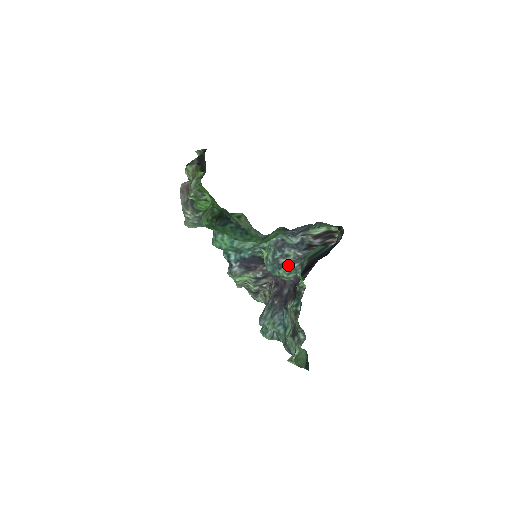
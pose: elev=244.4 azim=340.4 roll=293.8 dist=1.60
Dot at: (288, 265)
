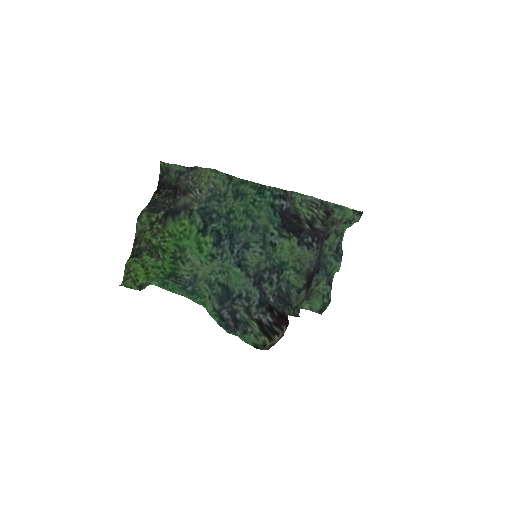
Dot at: (280, 282)
